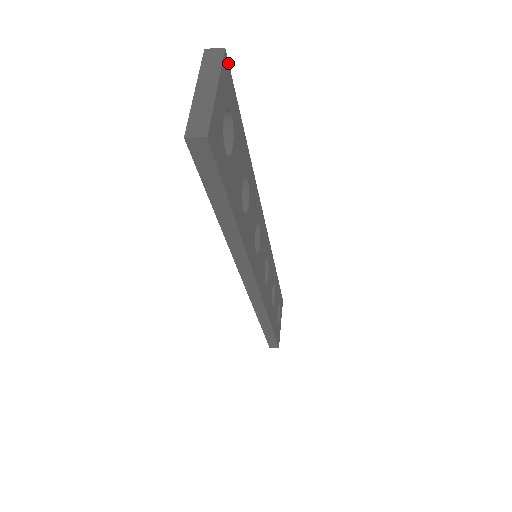
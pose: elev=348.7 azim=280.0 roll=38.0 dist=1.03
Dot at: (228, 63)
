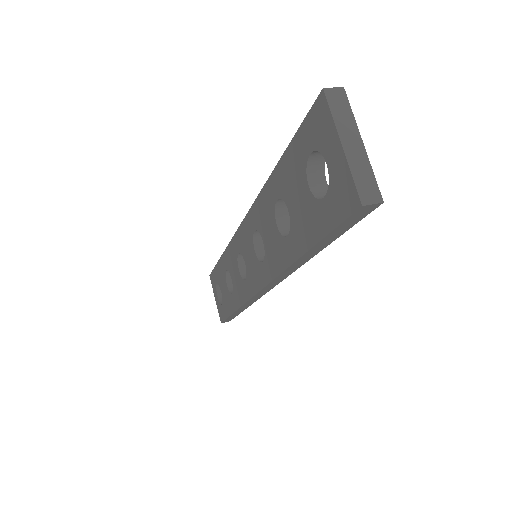
Dot at: occluded
